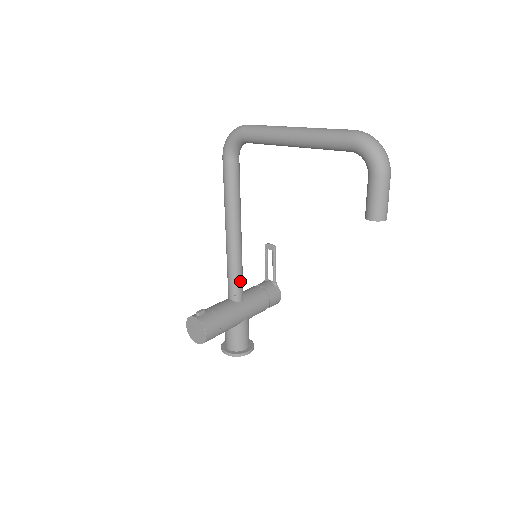
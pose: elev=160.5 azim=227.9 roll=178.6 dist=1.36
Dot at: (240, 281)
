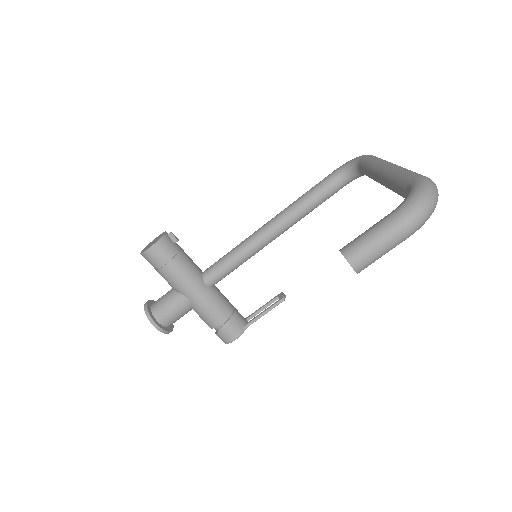
Dot at: (225, 268)
